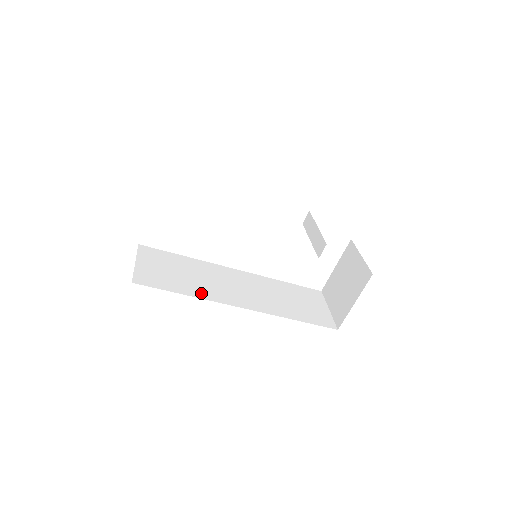
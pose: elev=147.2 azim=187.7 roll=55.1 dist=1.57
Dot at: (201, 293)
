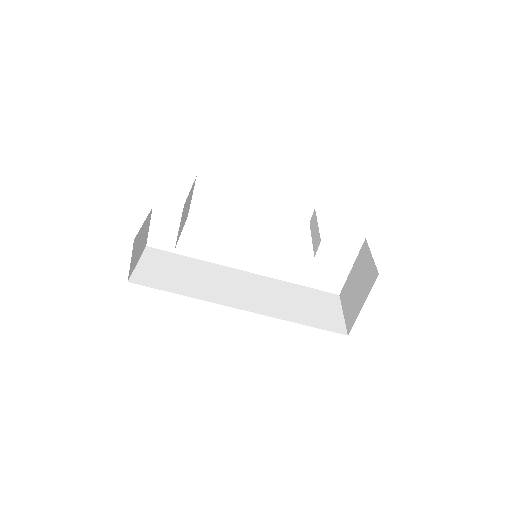
Dot at: (198, 293)
